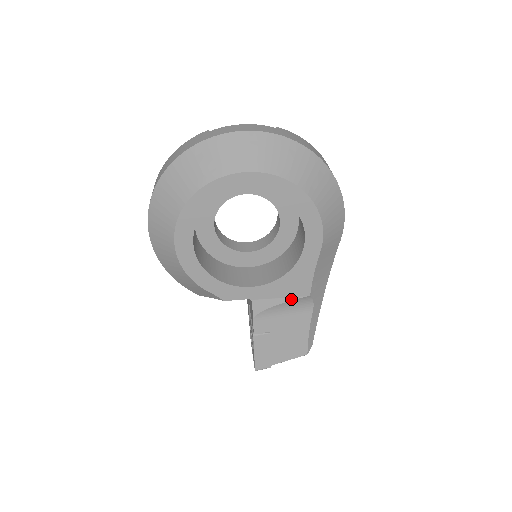
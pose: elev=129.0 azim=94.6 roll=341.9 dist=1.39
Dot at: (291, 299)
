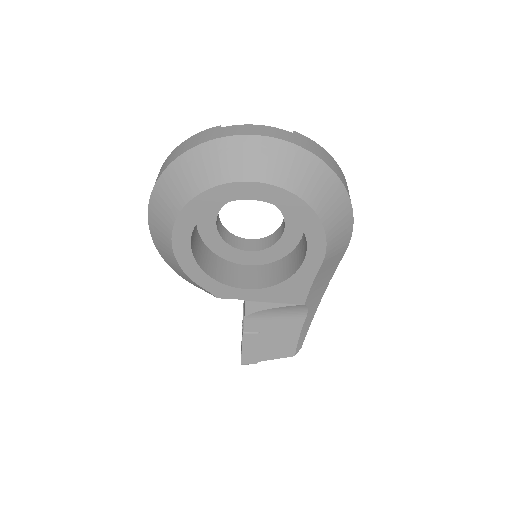
Dot at: (285, 305)
